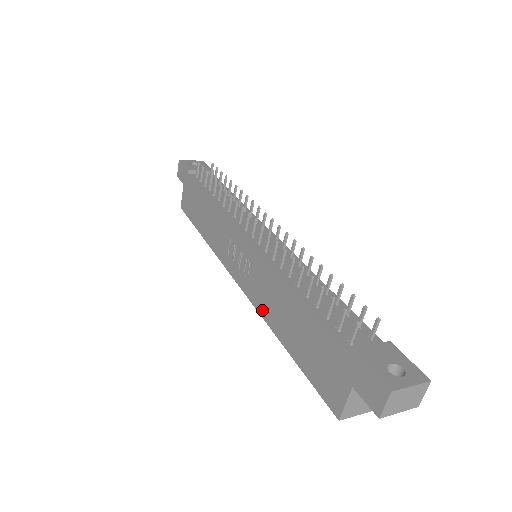
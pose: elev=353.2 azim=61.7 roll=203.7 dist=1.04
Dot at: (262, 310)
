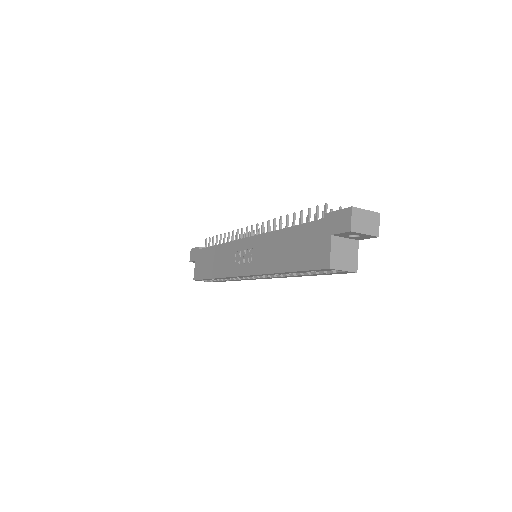
Dot at: (265, 269)
